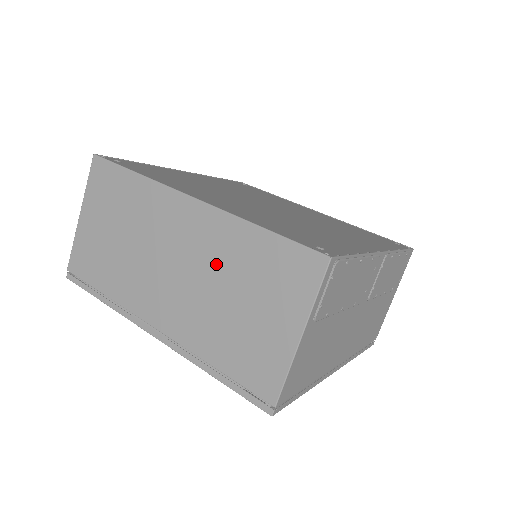
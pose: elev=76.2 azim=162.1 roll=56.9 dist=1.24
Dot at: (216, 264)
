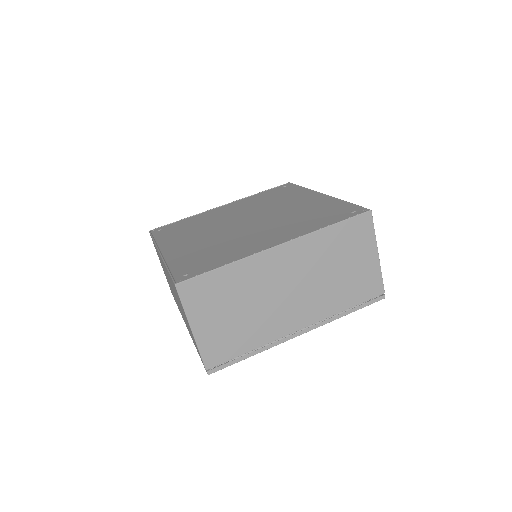
Dot at: (316, 264)
